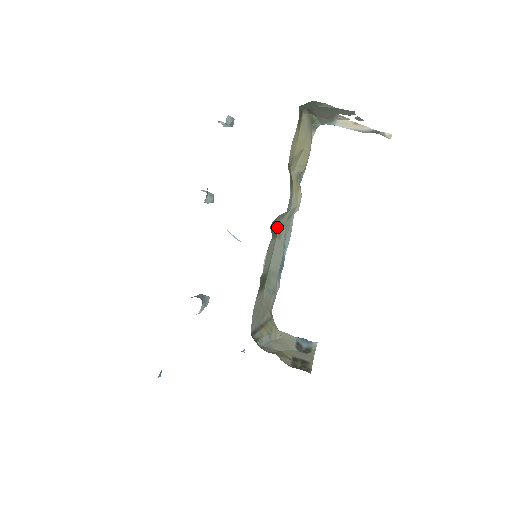
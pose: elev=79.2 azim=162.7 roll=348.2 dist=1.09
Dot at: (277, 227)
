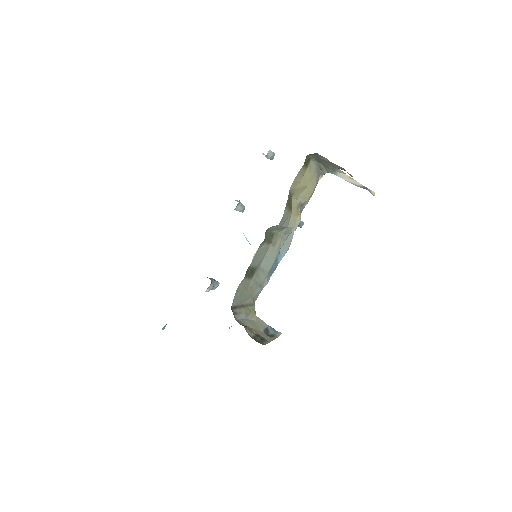
Dot at: (272, 236)
